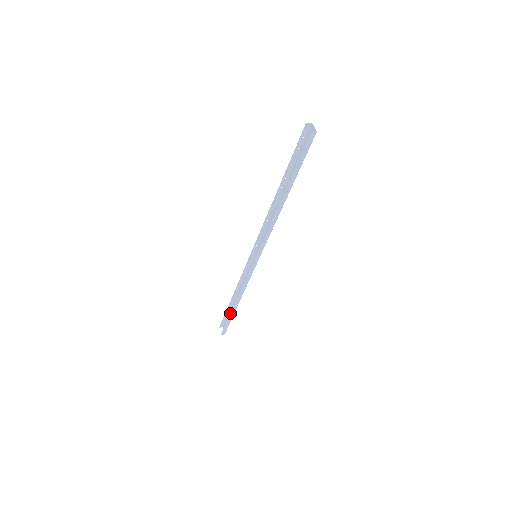
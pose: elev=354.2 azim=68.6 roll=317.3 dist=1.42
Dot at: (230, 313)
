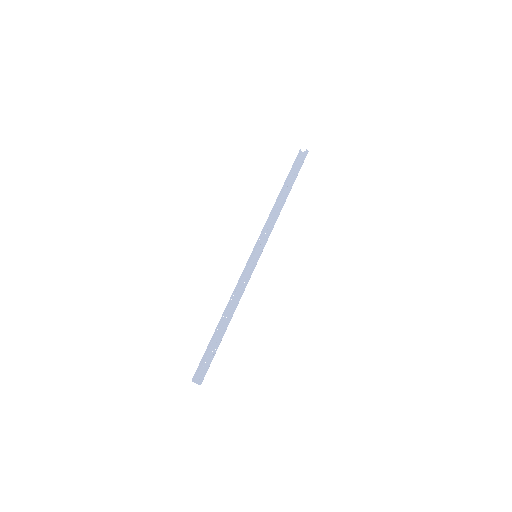
Dot at: (219, 337)
